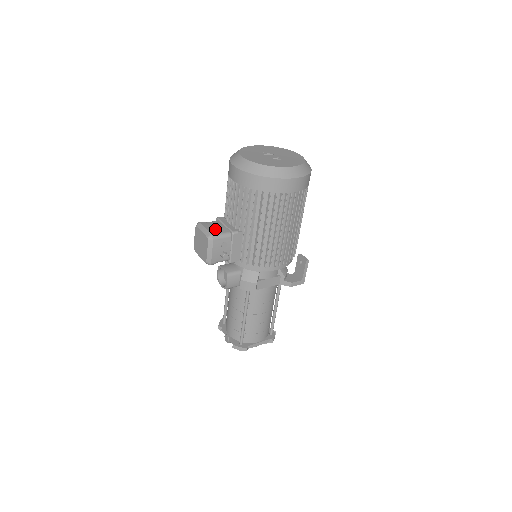
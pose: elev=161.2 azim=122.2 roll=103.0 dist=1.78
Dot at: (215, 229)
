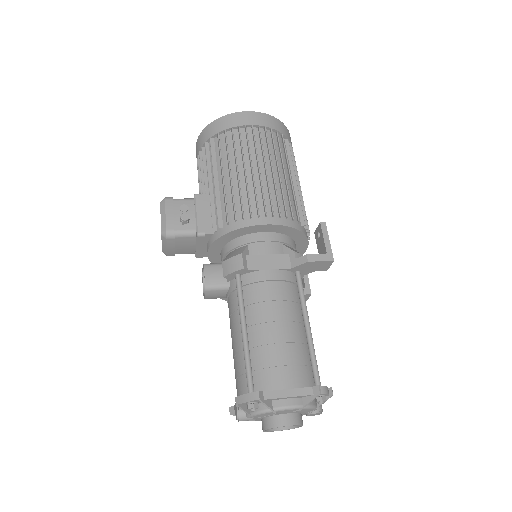
Dot at: occluded
